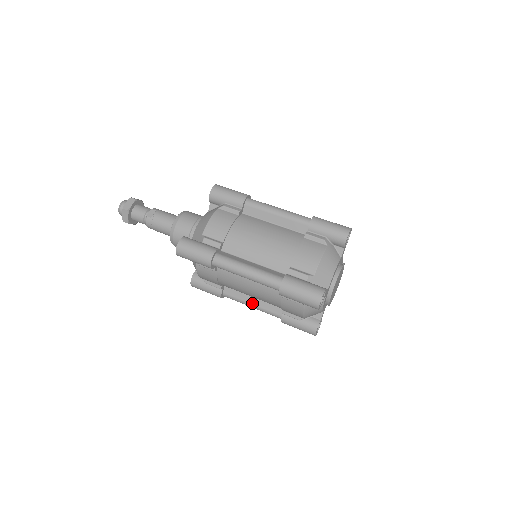
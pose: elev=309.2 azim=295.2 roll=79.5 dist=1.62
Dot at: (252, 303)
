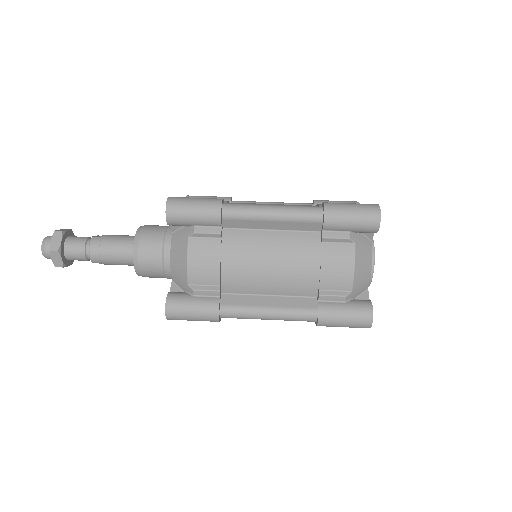
Dot at: (268, 305)
